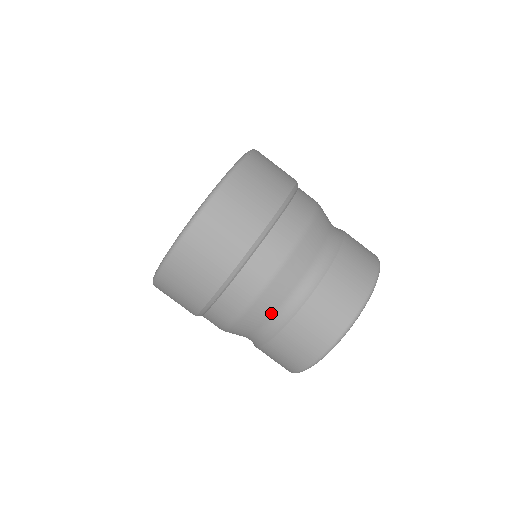
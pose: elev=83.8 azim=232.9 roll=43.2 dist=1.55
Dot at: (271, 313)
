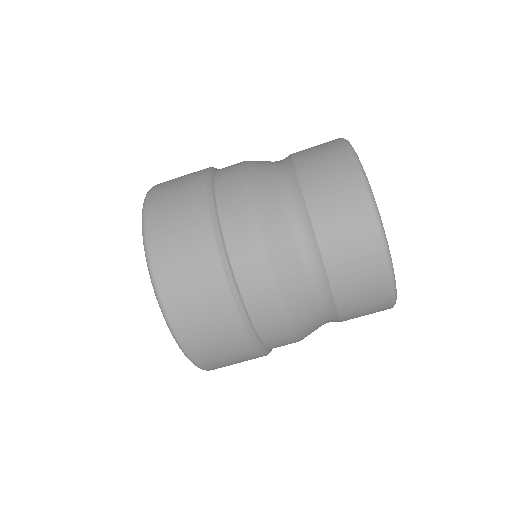
Dot at: (319, 325)
